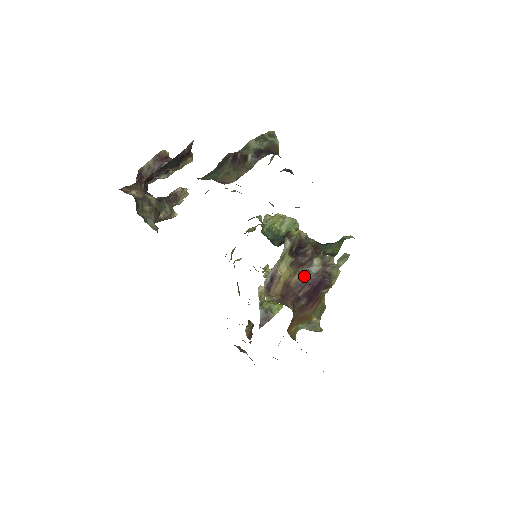
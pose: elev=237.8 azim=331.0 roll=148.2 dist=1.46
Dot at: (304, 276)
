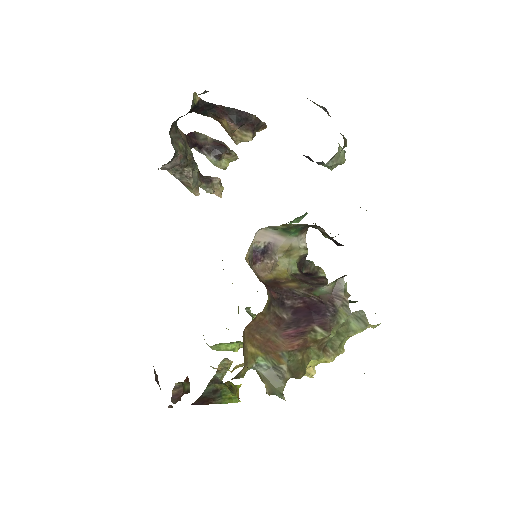
Dot at: (303, 290)
